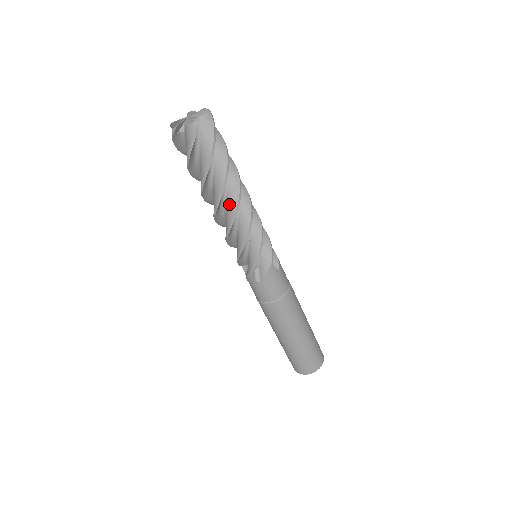
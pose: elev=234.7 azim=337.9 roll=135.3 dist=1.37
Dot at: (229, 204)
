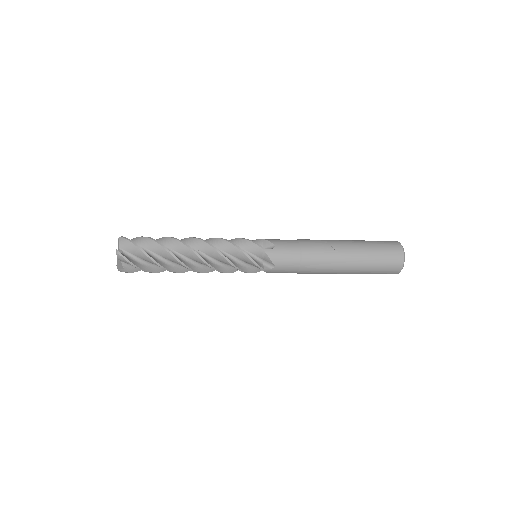
Dot at: occluded
